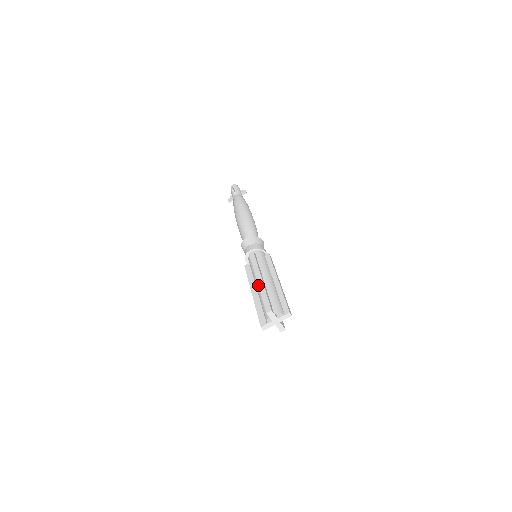
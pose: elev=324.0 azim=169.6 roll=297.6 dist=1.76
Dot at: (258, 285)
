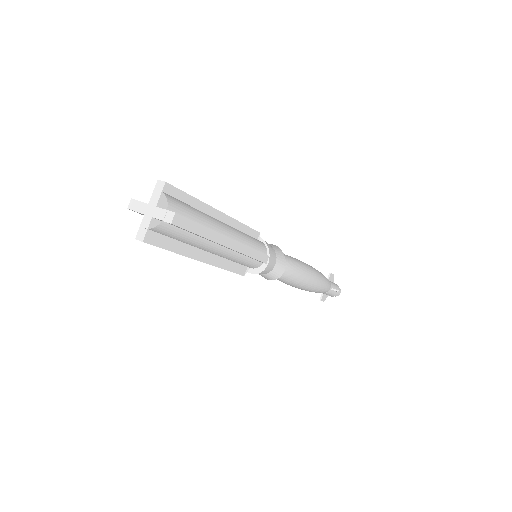
Dot at: occluded
